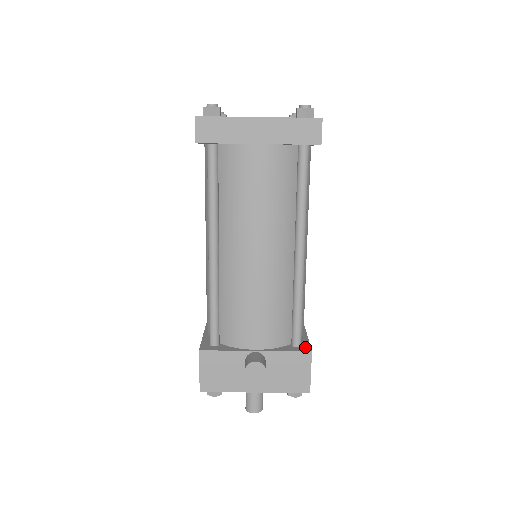
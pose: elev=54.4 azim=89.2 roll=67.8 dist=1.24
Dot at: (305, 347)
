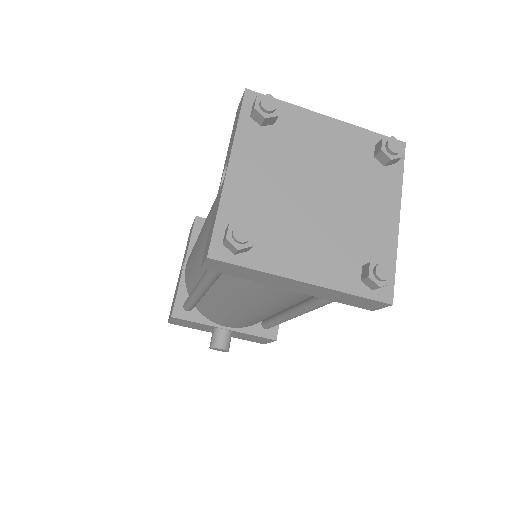
Dot at: (273, 331)
